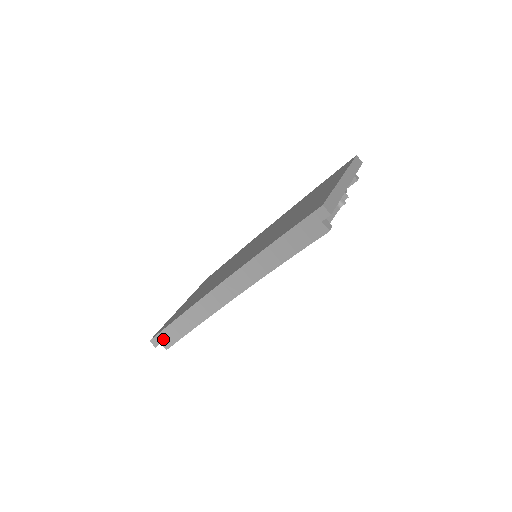
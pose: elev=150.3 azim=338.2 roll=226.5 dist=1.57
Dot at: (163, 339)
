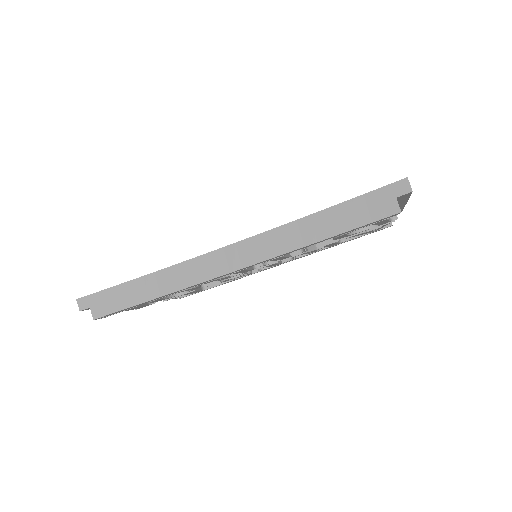
Dot at: (98, 302)
